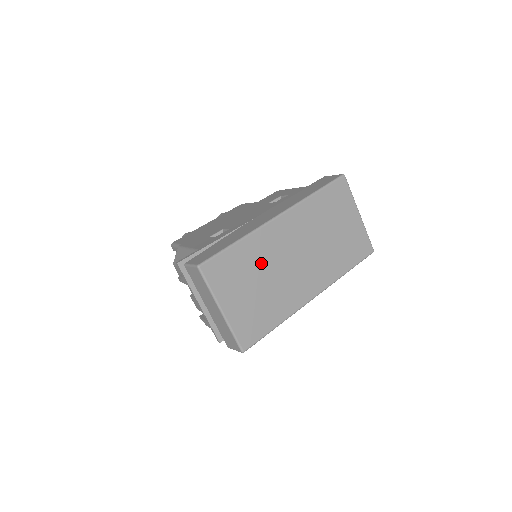
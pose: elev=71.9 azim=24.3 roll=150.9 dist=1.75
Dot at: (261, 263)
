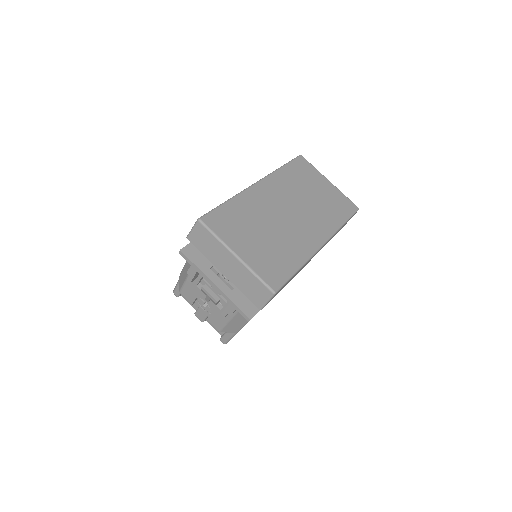
Dot at: (258, 216)
